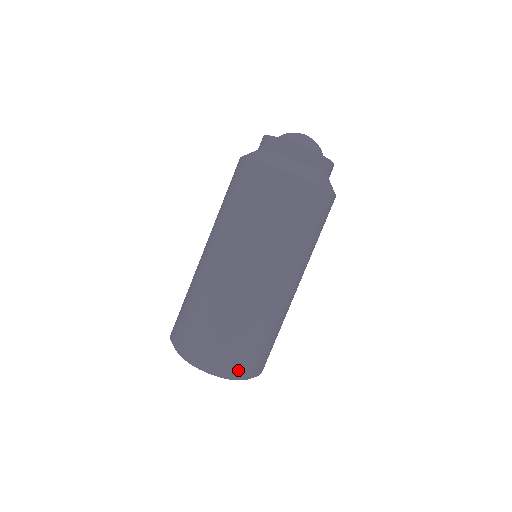
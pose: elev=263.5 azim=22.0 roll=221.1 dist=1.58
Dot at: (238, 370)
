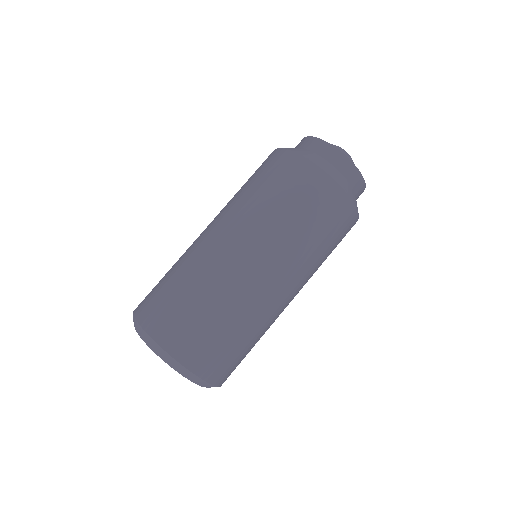
Dot at: (173, 347)
